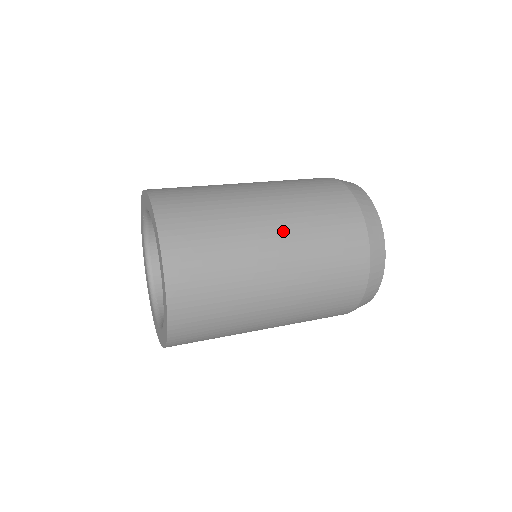
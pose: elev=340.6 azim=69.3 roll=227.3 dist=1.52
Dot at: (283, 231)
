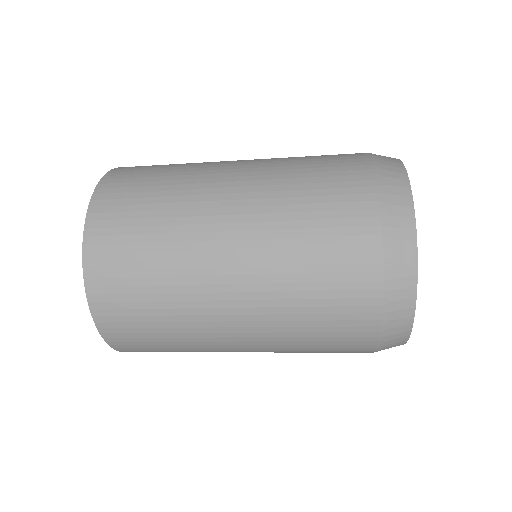
Dot at: occluded
